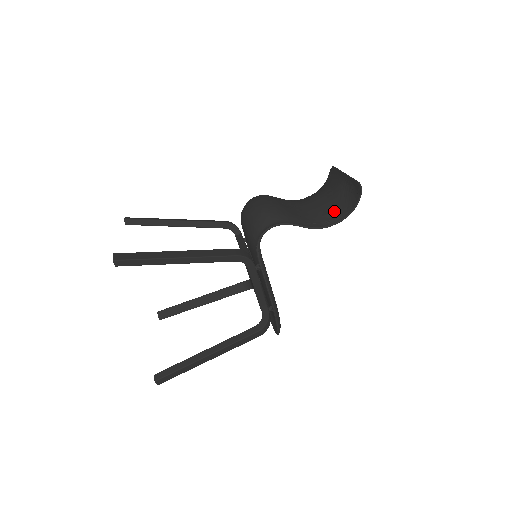
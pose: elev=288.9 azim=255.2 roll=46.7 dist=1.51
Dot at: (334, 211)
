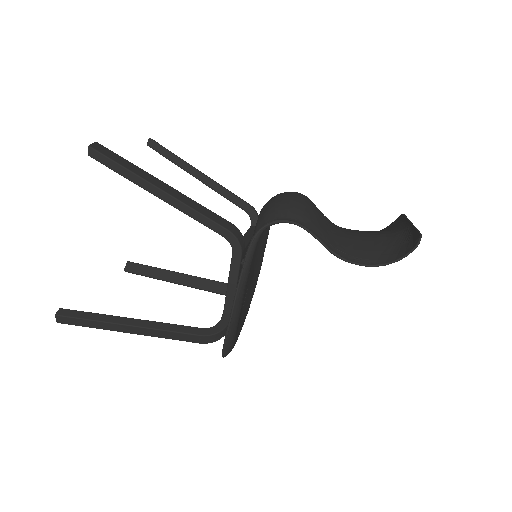
Dot at: (371, 252)
